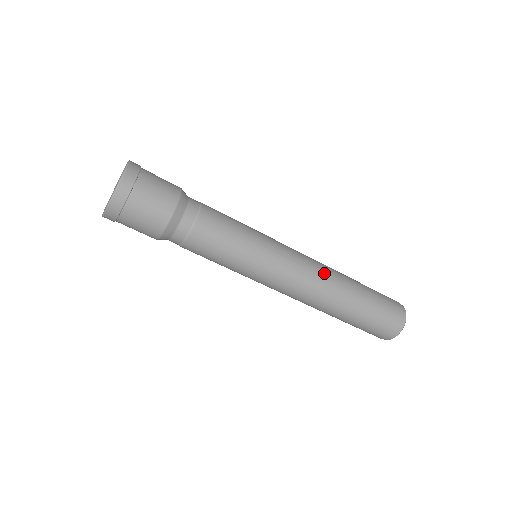
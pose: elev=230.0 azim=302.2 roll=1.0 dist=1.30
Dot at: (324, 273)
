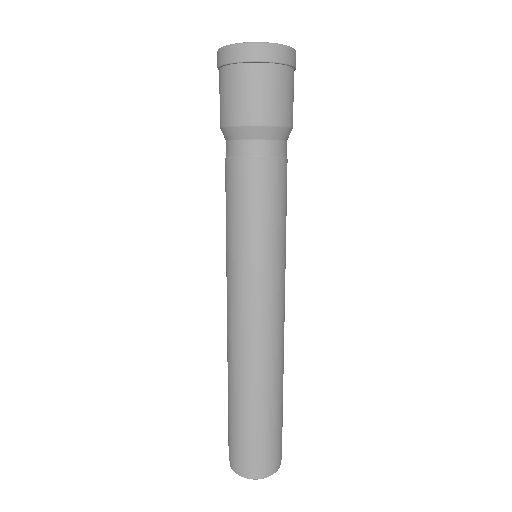
Dot at: (264, 349)
